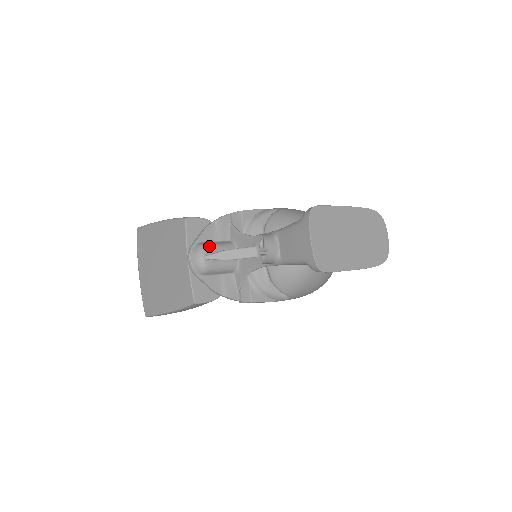
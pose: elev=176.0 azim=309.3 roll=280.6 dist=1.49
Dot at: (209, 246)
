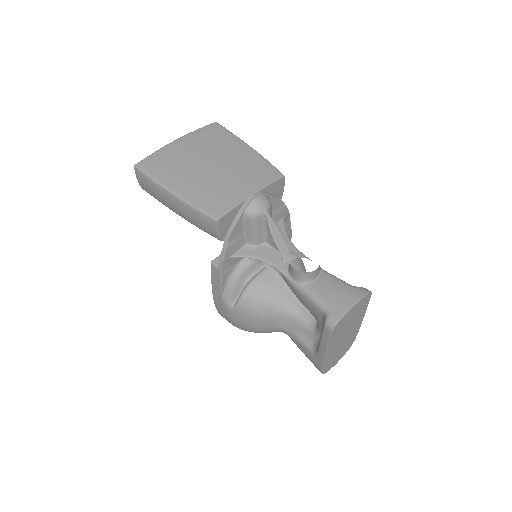
Dot at: occluded
